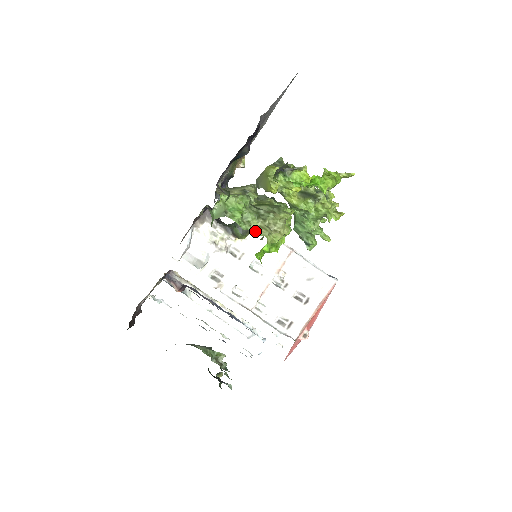
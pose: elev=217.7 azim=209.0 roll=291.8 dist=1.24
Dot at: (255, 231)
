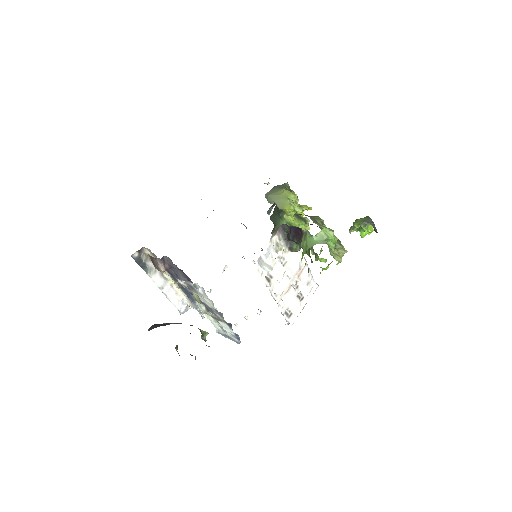
Dot at: (333, 257)
